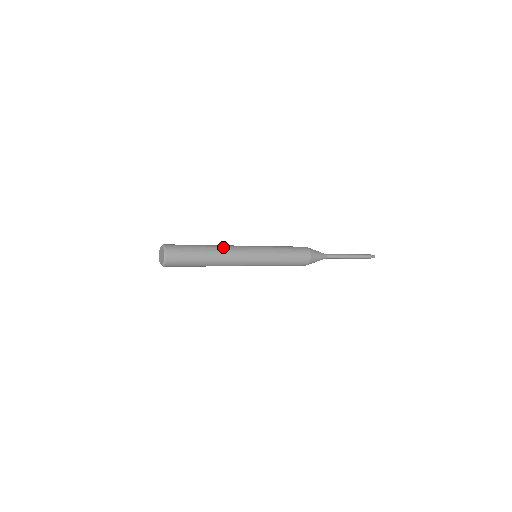
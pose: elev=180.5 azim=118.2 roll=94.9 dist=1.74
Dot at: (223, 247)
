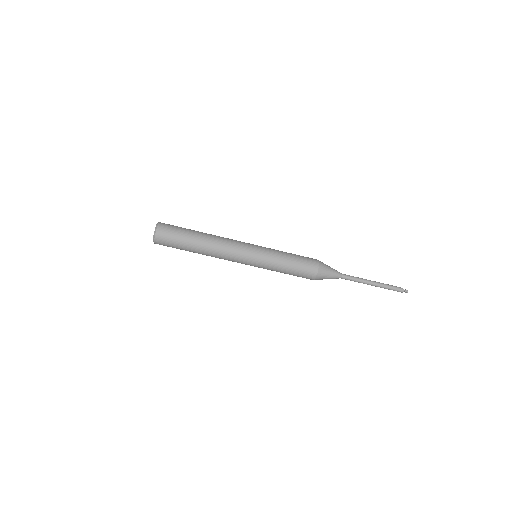
Dot at: occluded
